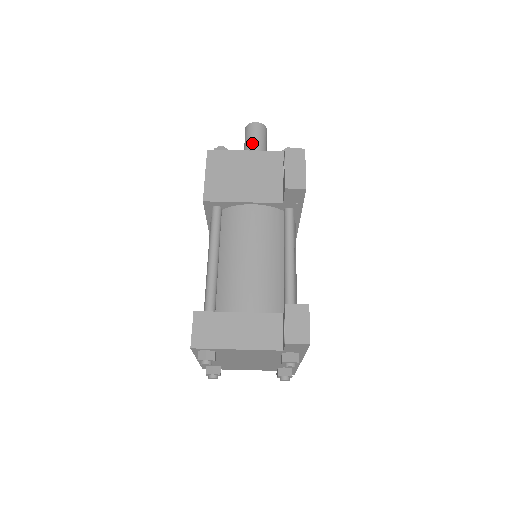
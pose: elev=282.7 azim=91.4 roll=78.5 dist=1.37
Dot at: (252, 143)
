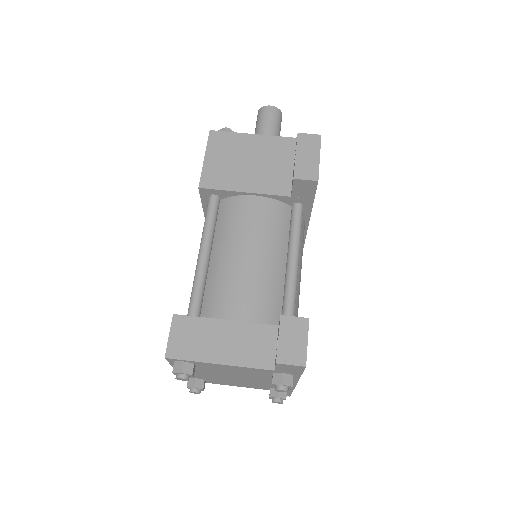
Dot at: (263, 128)
